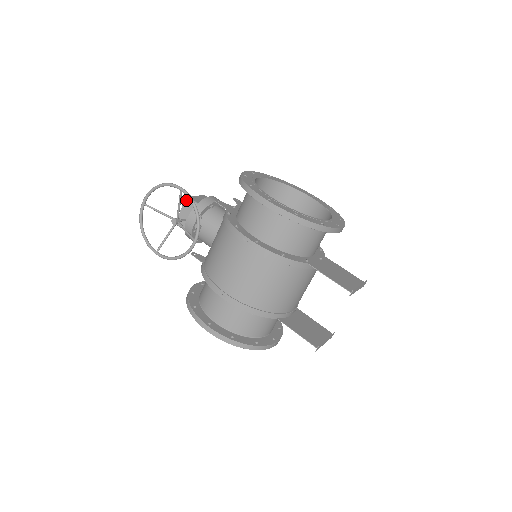
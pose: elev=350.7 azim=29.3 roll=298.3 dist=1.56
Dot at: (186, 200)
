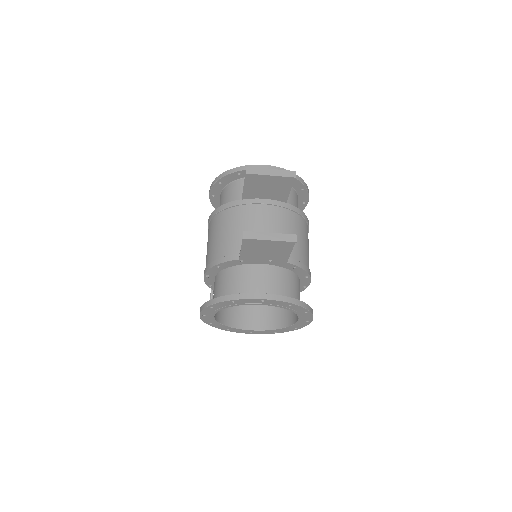
Dot at: occluded
